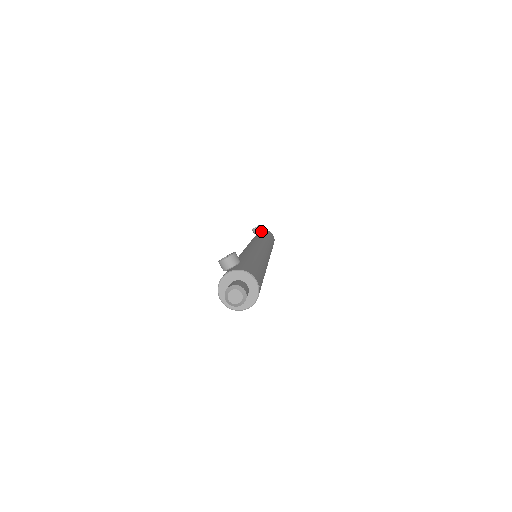
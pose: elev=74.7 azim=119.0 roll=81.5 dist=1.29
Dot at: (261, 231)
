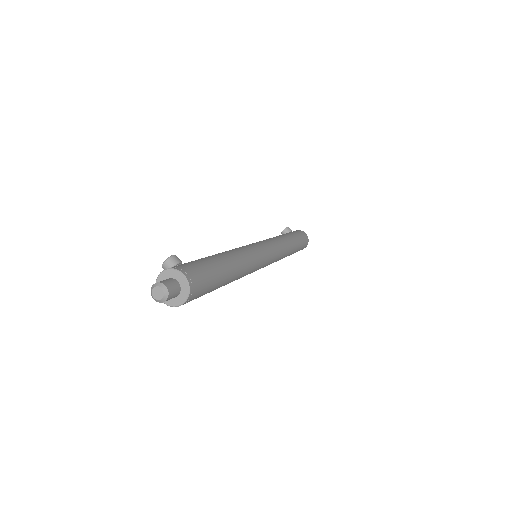
Dot at: (289, 232)
